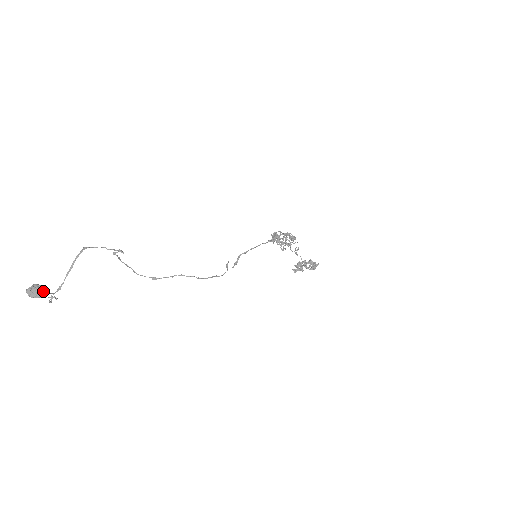
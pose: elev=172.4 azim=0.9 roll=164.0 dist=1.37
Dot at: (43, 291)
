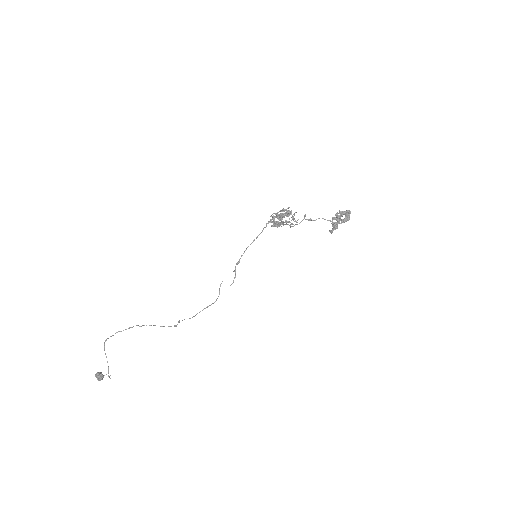
Dot at: (98, 377)
